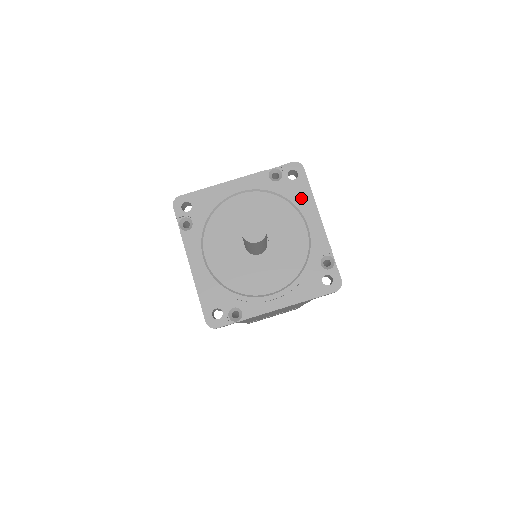
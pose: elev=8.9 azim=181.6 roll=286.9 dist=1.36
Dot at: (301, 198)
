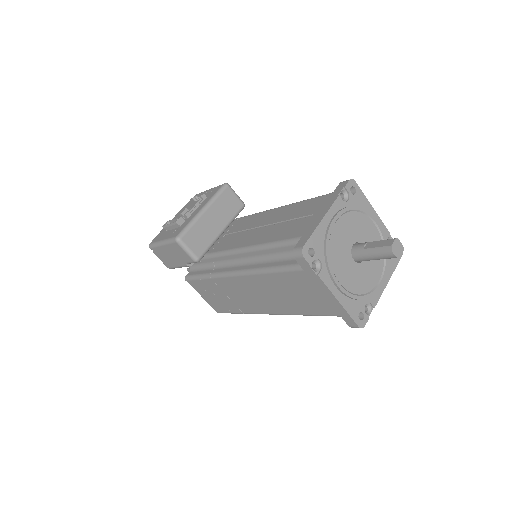
Dot at: (364, 205)
